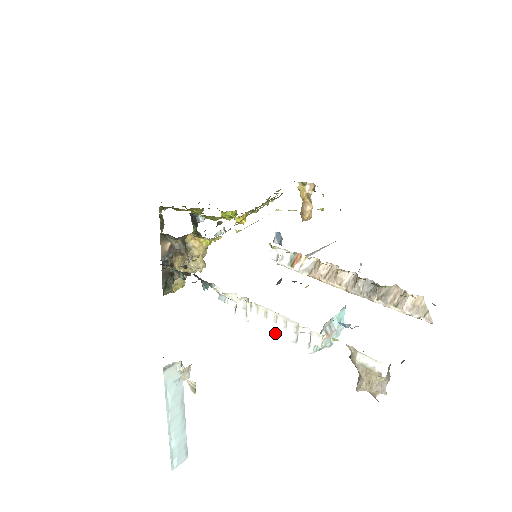
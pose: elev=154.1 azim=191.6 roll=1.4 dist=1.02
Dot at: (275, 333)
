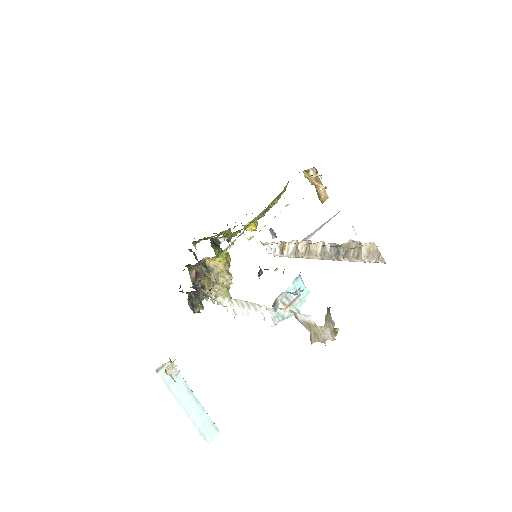
Dot at: (253, 317)
